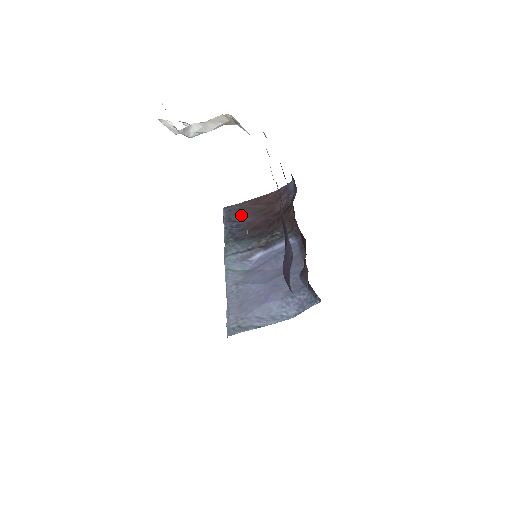
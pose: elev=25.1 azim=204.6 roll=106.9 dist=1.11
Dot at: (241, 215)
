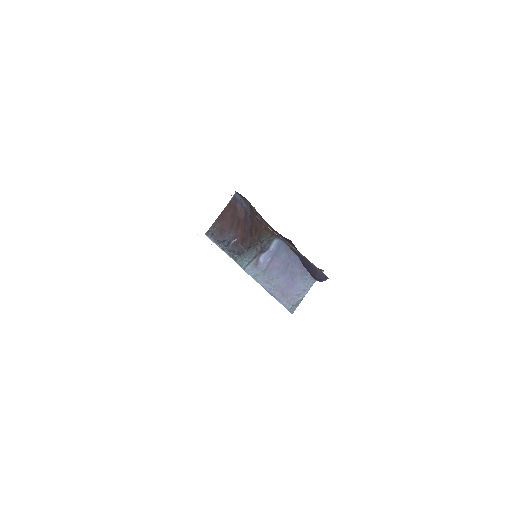
Dot at: (224, 234)
